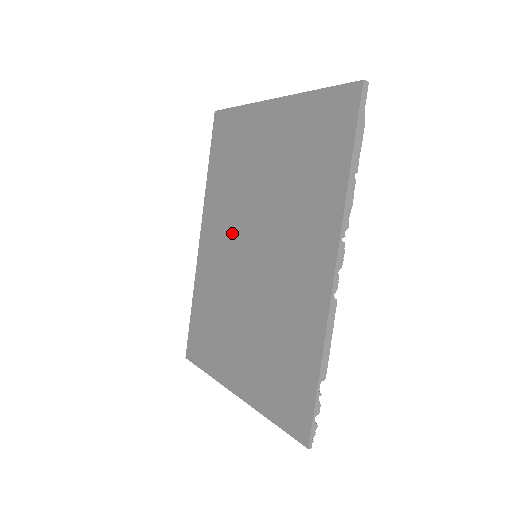
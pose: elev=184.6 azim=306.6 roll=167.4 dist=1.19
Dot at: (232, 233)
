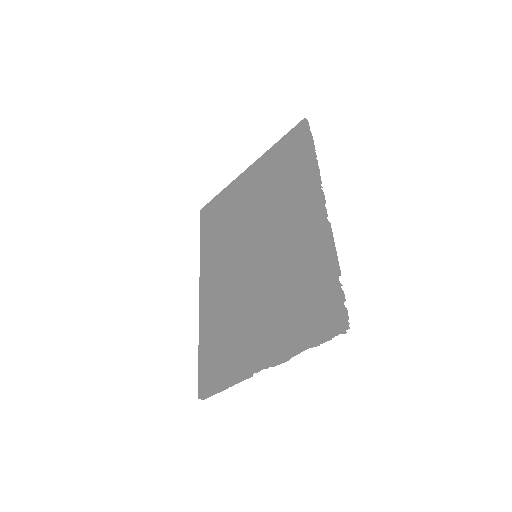
Dot at: (231, 259)
